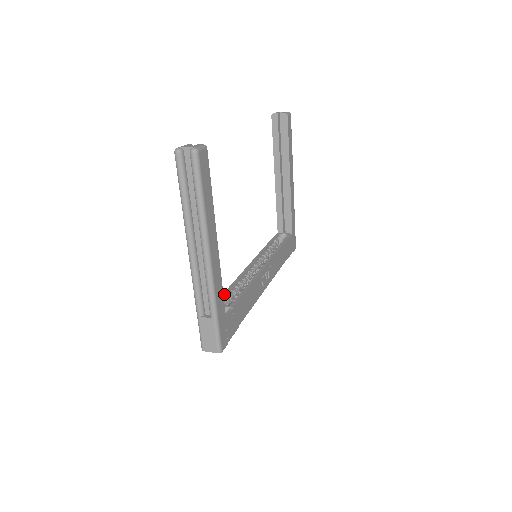
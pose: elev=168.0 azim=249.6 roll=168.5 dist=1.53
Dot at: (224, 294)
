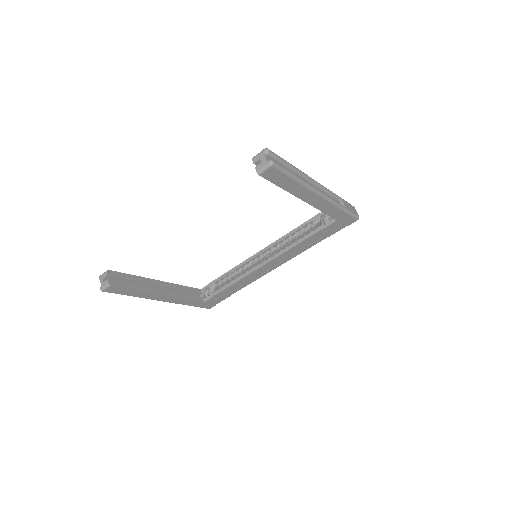
Dot at: (220, 277)
